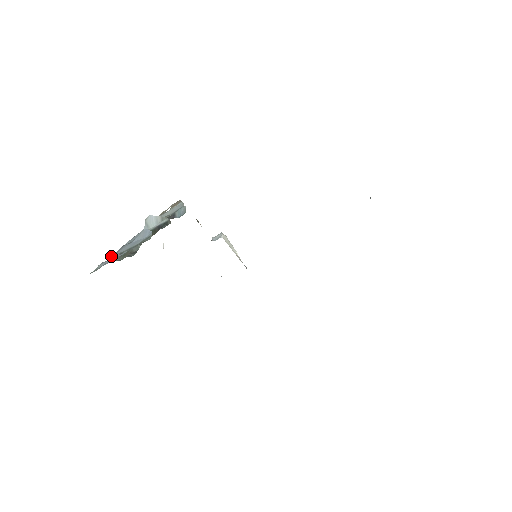
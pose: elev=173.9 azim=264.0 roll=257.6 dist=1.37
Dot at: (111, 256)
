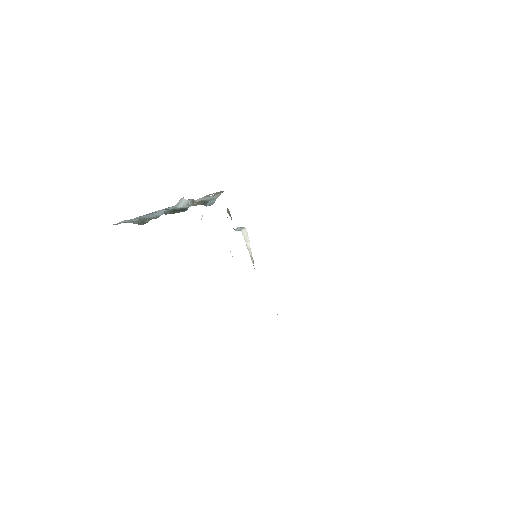
Dot at: (137, 217)
